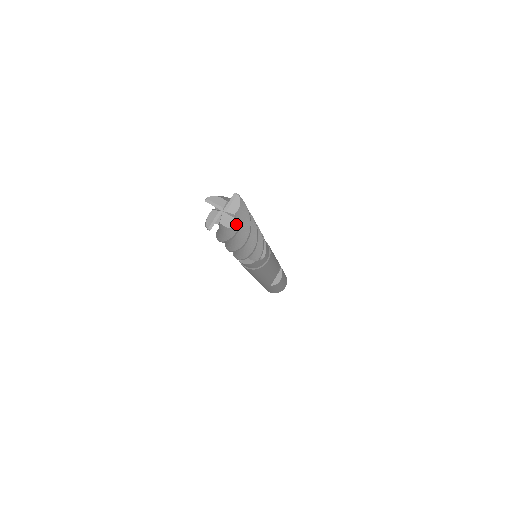
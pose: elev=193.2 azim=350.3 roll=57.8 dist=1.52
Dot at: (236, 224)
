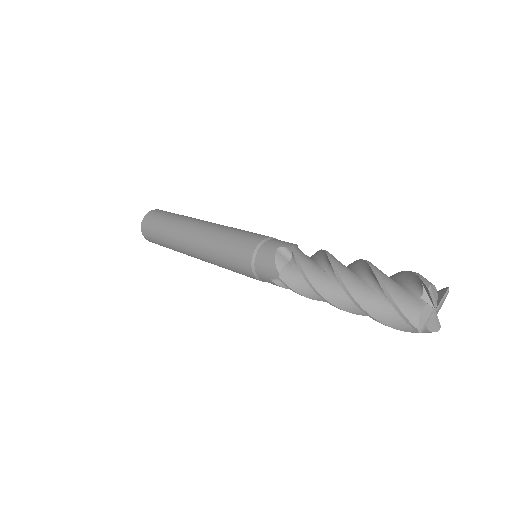
Dot at: (437, 329)
